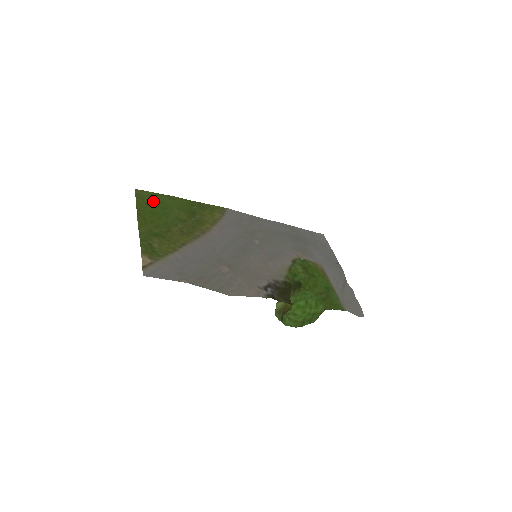
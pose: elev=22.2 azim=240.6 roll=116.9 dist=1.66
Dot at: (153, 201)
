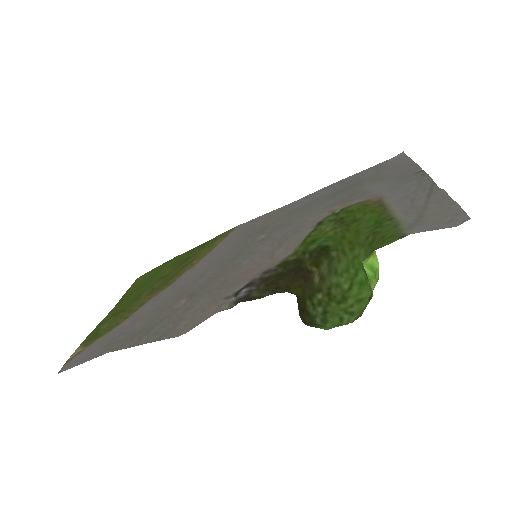
Dot at: (146, 278)
